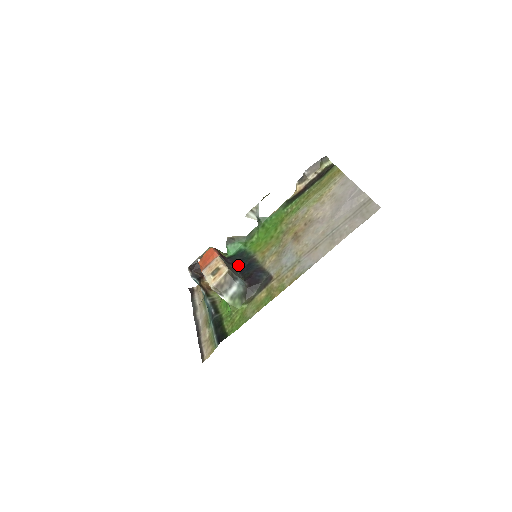
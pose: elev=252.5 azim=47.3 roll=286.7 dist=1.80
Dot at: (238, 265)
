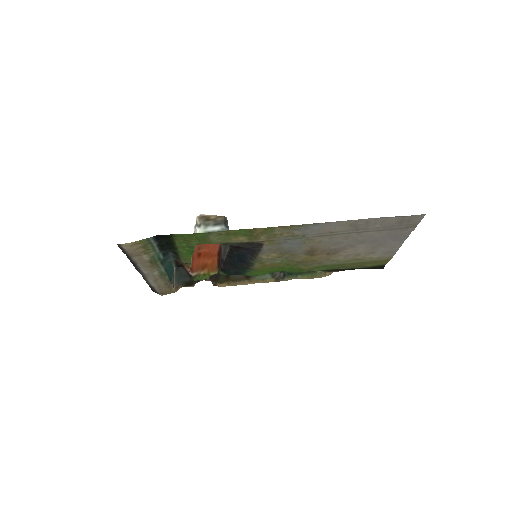
Dot at: (230, 261)
